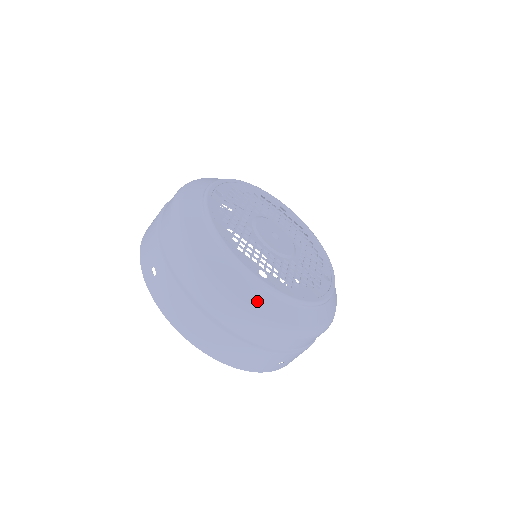
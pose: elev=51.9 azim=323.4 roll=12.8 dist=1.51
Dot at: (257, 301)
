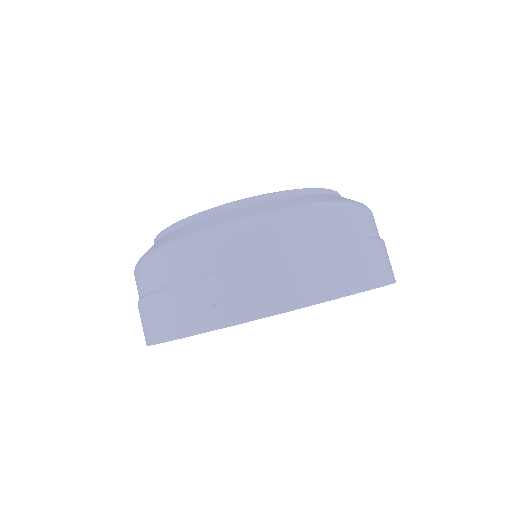
Dot at: occluded
